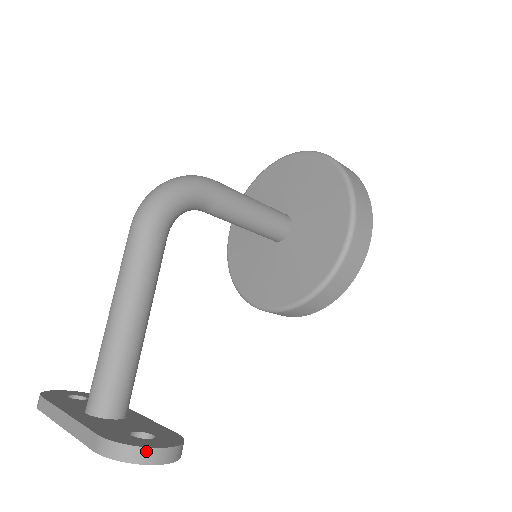
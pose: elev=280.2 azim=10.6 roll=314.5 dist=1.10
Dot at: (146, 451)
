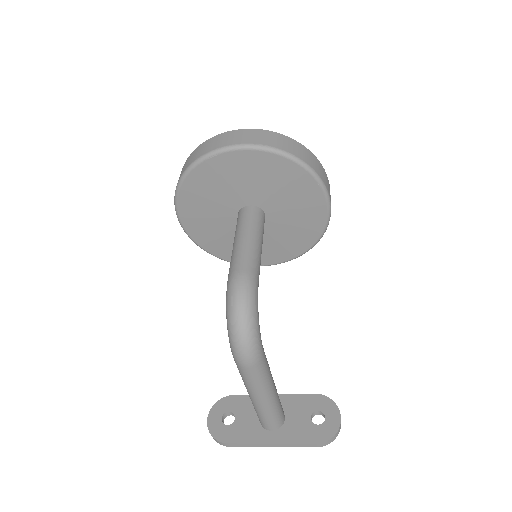
Dot at: (340, 428)
